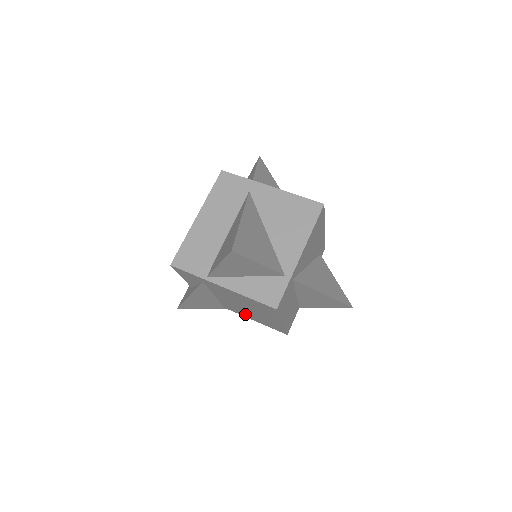
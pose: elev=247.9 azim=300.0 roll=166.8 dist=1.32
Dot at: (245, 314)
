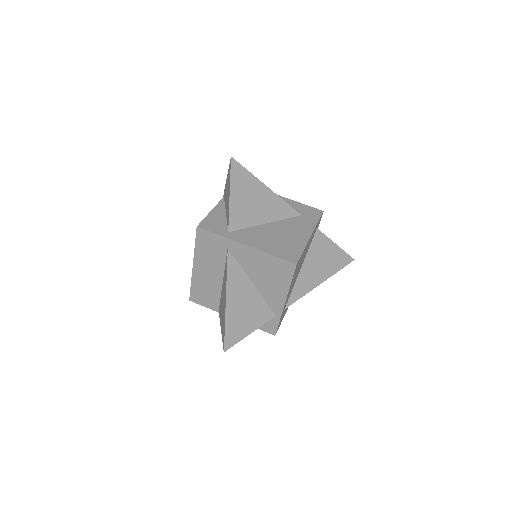
Dot at: occluded
